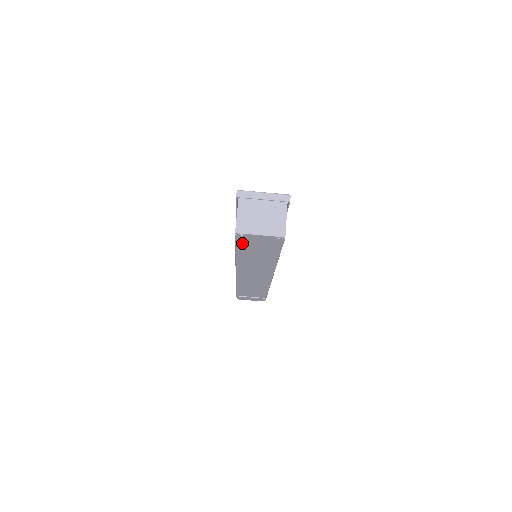
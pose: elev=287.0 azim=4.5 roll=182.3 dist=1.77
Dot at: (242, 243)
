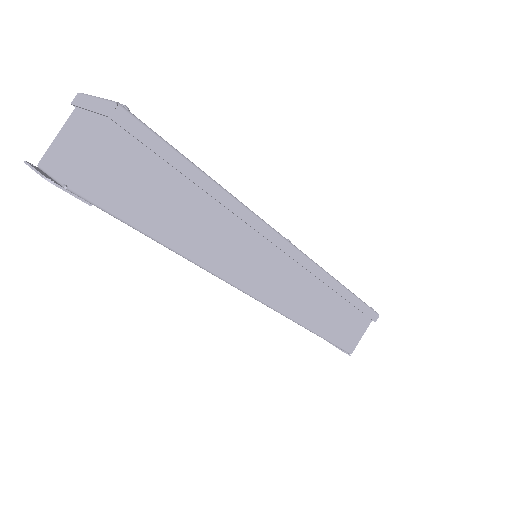
Dot at: occluded
